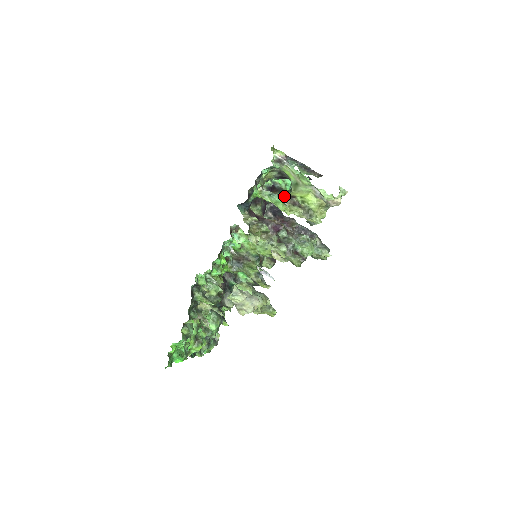
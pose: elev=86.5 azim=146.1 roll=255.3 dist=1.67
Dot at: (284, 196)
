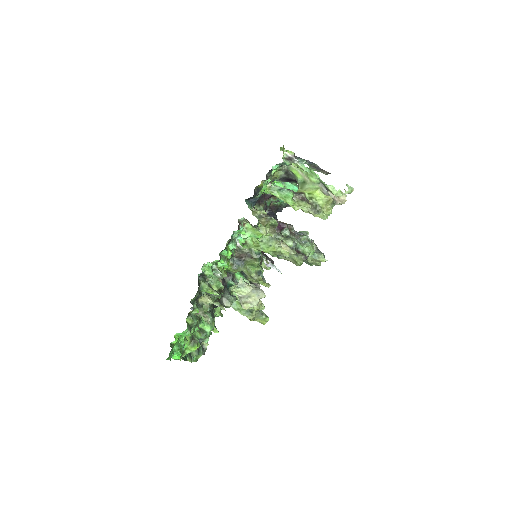
Dot at: (293, 192)
